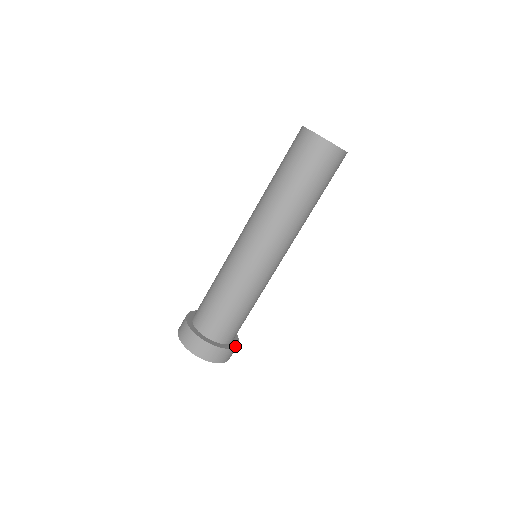
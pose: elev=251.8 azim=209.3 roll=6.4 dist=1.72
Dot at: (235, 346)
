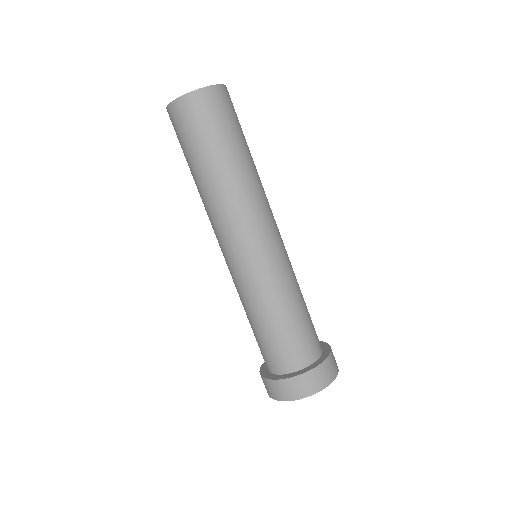
Dot at: (318, 364)
